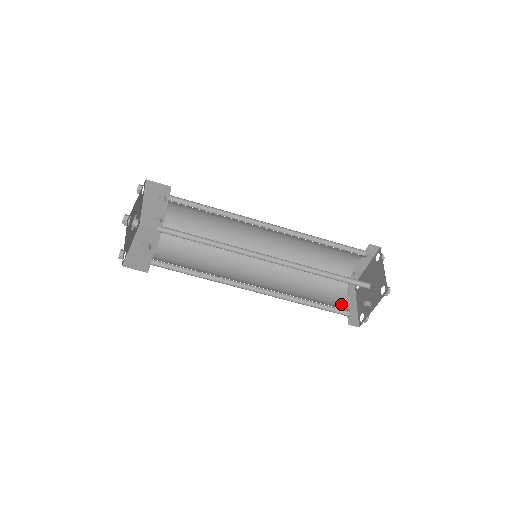
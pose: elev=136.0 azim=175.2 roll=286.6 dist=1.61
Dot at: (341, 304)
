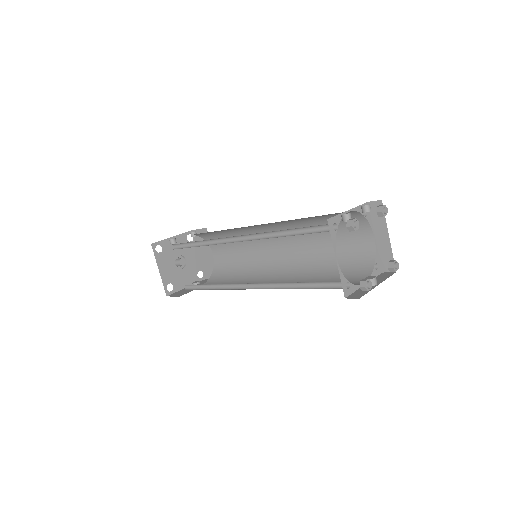
Dot at: (367, 248)
